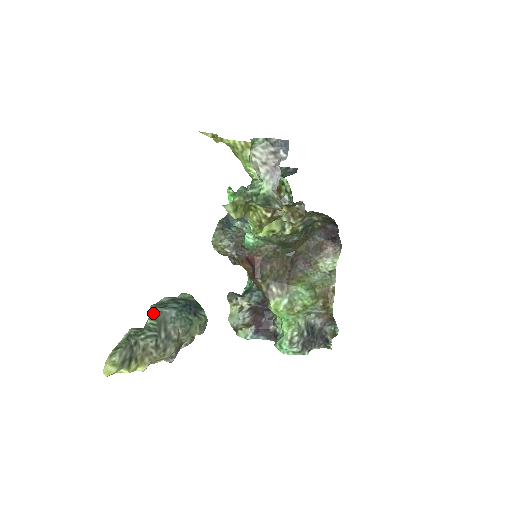
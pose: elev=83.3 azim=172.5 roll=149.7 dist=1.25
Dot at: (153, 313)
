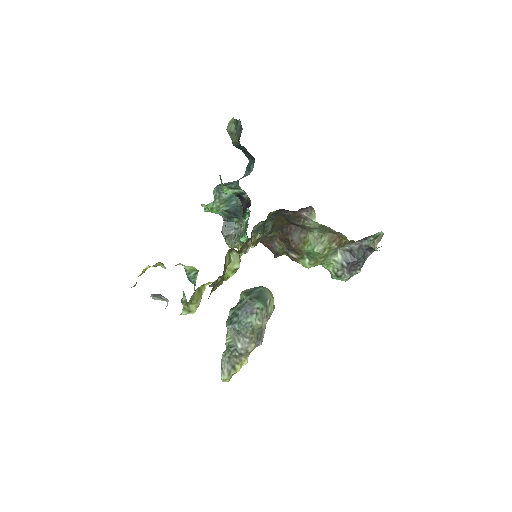
Dot at: (227, 333)
